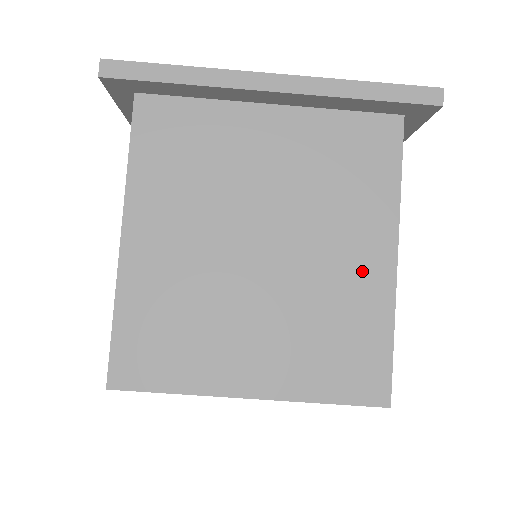
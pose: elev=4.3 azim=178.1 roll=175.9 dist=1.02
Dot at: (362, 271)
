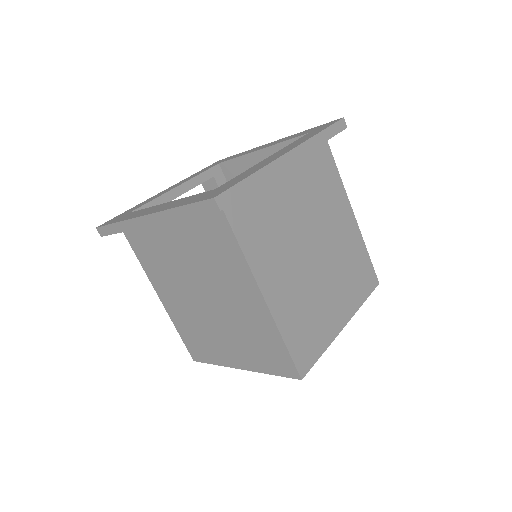
Dot at: (348, 231)
